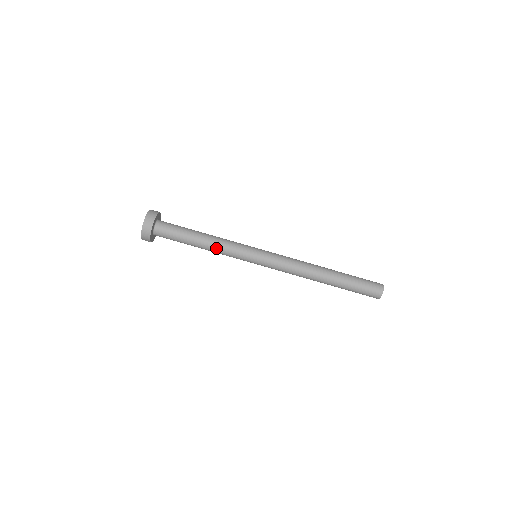
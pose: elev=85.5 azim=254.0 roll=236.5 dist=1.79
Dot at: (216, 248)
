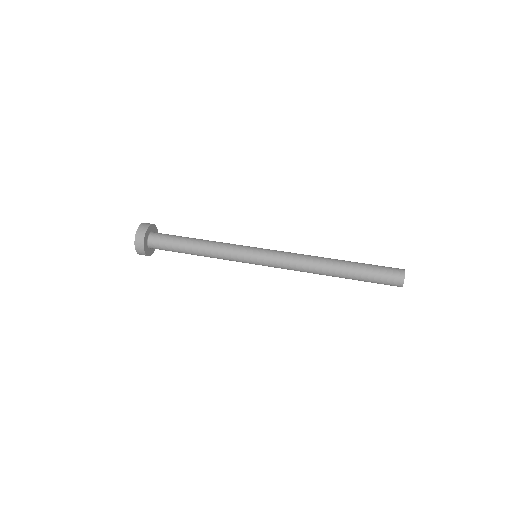
Dot at: (212, 253)
